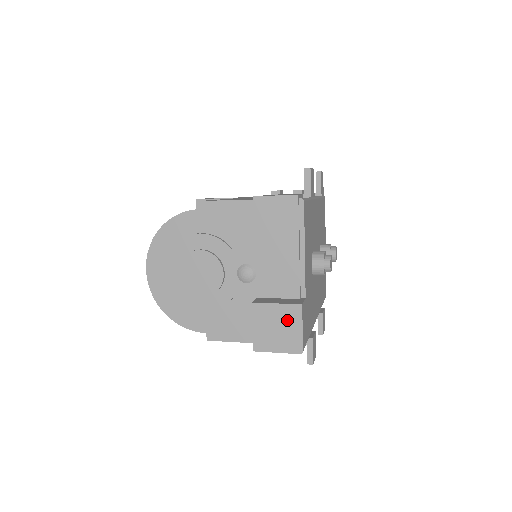
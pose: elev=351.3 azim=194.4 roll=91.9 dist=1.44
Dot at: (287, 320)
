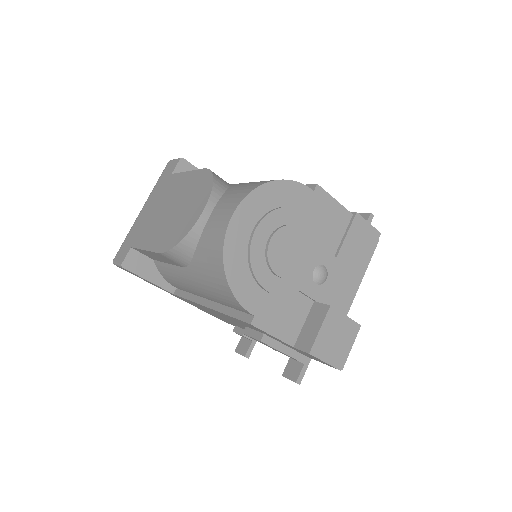
Dot at: (346, 335)
